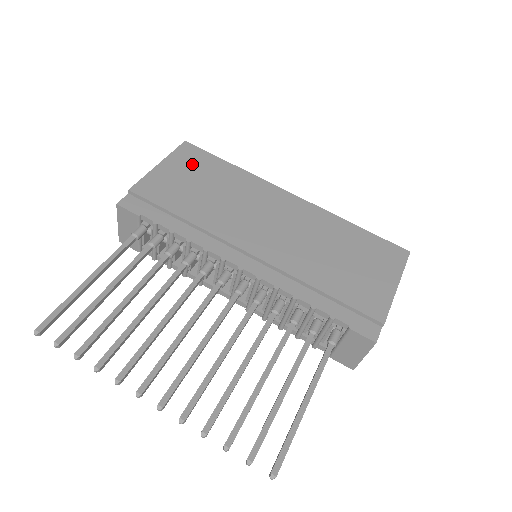
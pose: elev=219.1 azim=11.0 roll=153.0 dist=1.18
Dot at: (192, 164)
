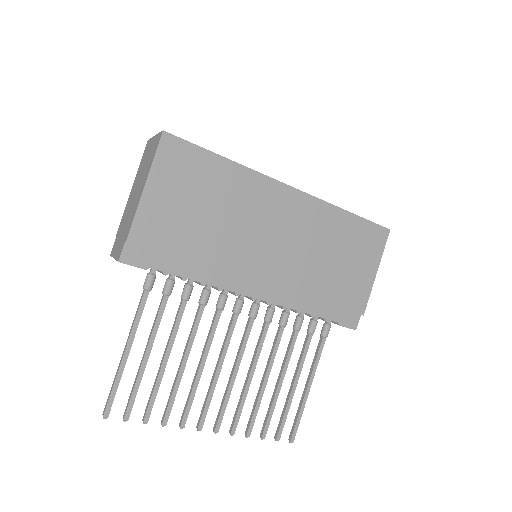
Dot at: (182, 174)
